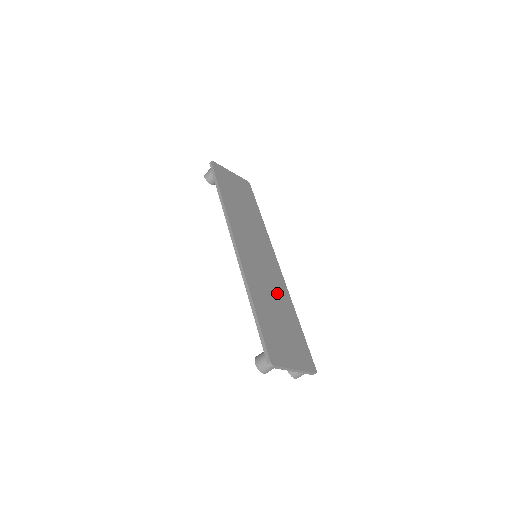
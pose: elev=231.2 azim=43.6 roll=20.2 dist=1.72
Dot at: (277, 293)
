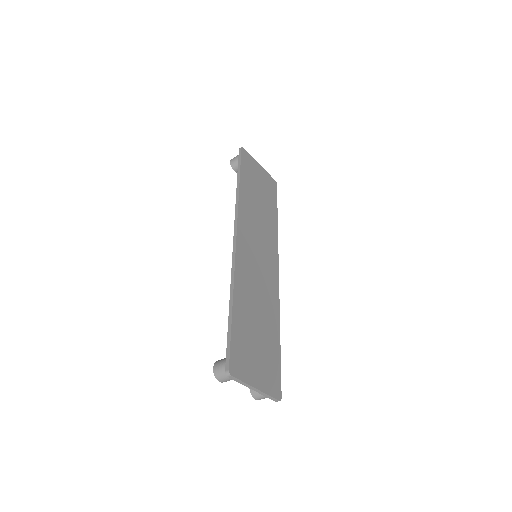
Dot at: (265, 301)
